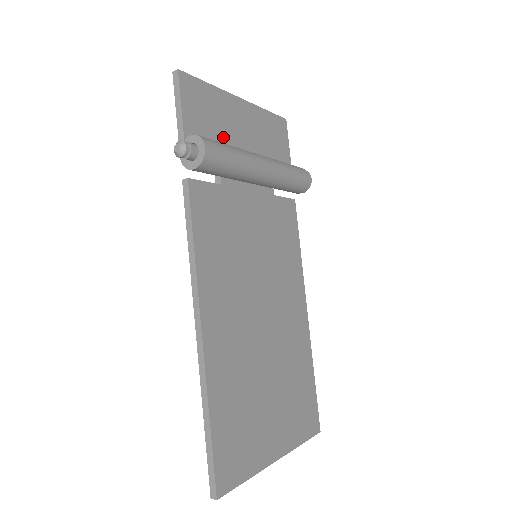
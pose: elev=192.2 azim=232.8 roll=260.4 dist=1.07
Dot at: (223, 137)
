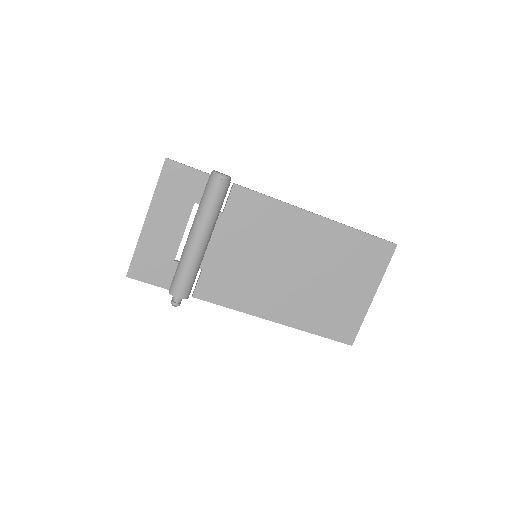
Dot at: (172, 253)
